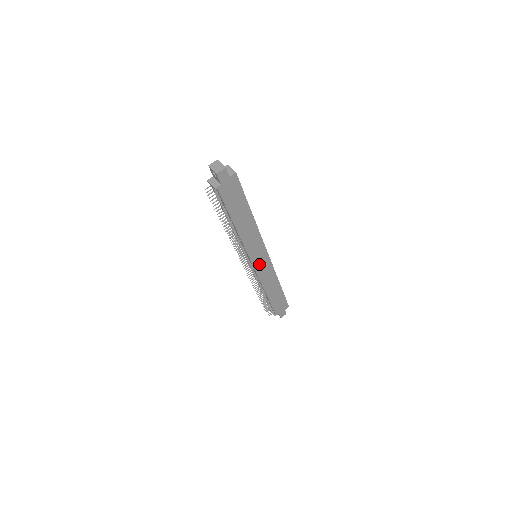
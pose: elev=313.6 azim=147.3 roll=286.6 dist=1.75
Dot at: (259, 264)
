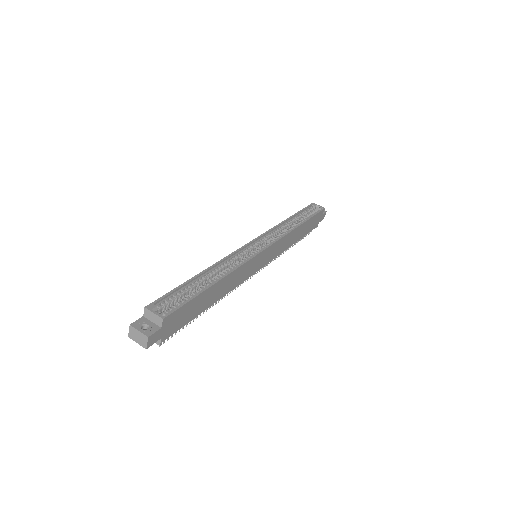
Dot at: (266, 259)
